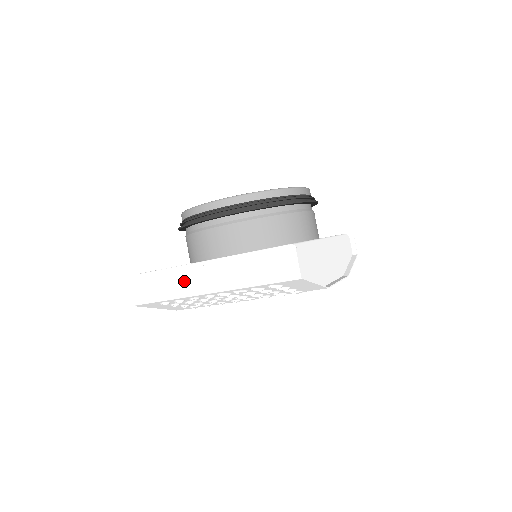
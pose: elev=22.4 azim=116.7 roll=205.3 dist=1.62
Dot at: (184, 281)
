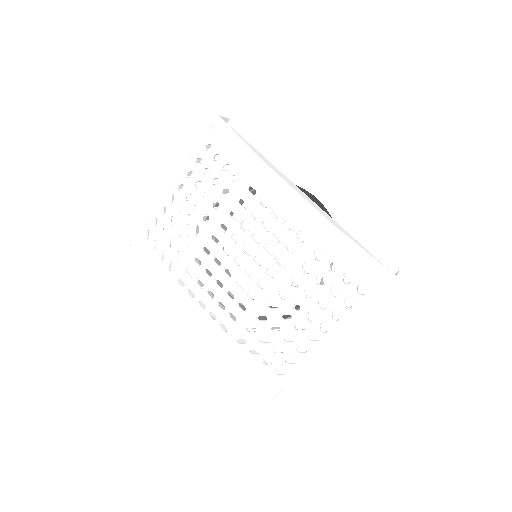
Dot at: occluded
